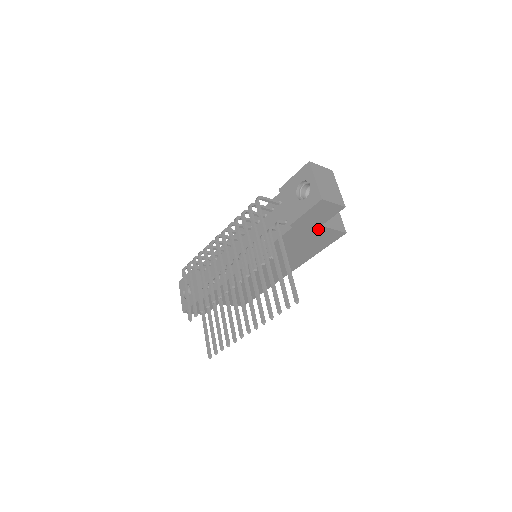
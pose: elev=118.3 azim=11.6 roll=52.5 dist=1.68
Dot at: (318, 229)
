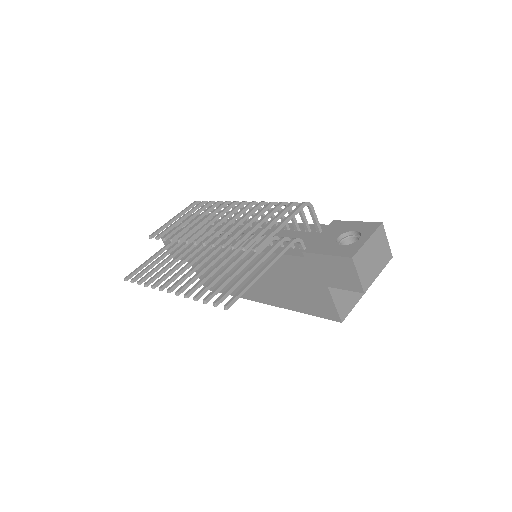
Dot at: (323, 287)
